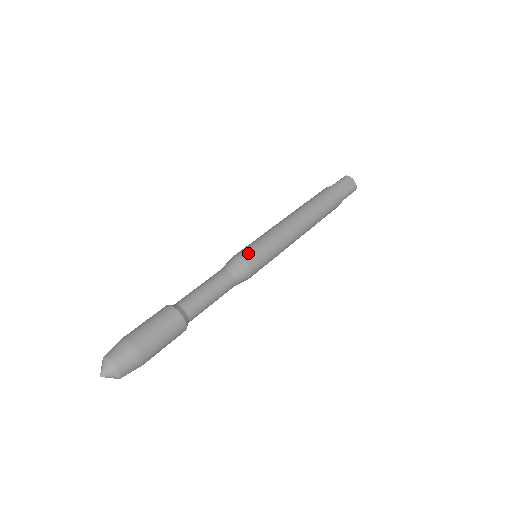
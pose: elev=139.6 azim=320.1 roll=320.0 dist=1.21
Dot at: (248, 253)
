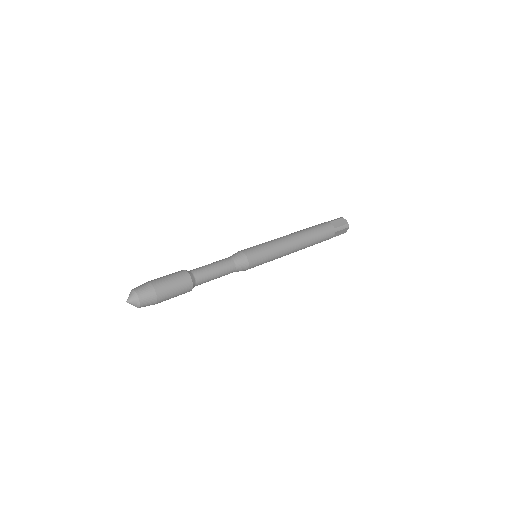
Dot at: (247, 249)
